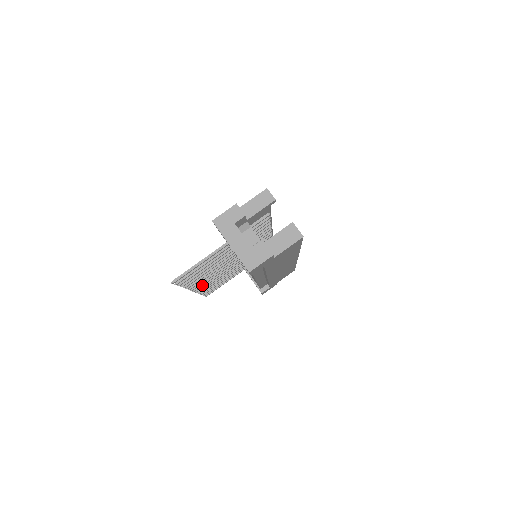
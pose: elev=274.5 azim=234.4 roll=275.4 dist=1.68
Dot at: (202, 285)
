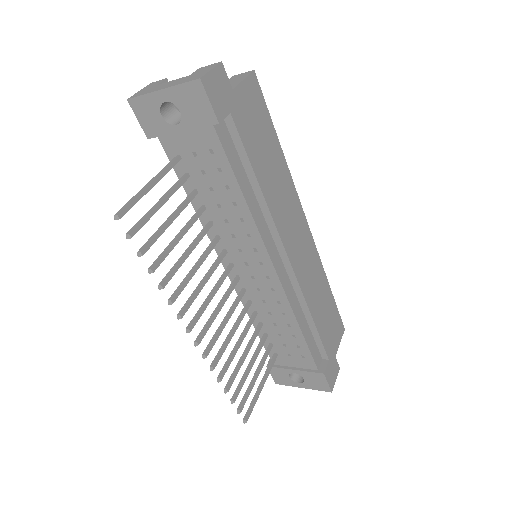
Dot at: (204, 329)
